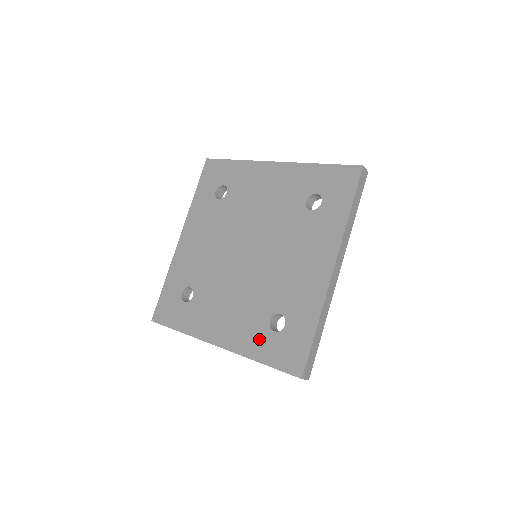
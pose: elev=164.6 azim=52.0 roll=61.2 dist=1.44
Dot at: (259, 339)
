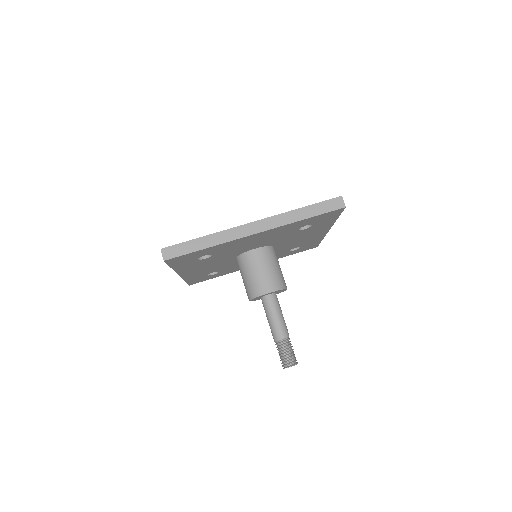
Dot at: occluded
